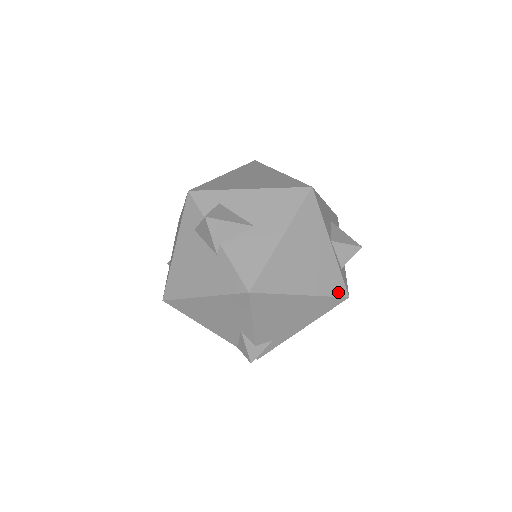
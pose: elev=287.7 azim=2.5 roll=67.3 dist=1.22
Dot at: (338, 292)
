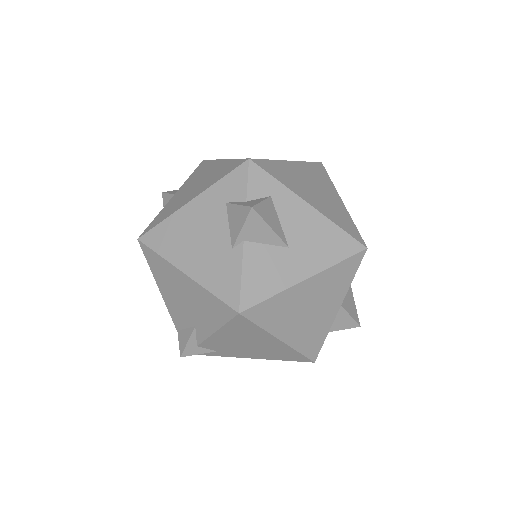
Dot at: (310, 353)
